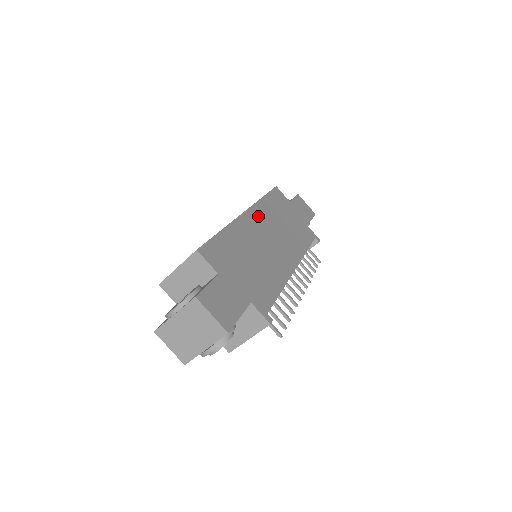
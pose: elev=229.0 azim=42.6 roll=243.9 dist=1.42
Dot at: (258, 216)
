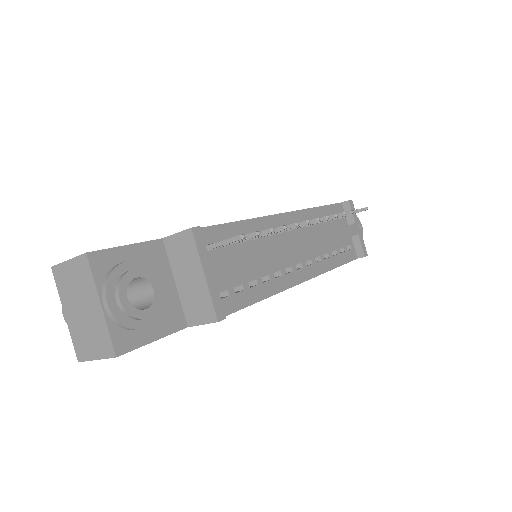
Dot at: occluded
